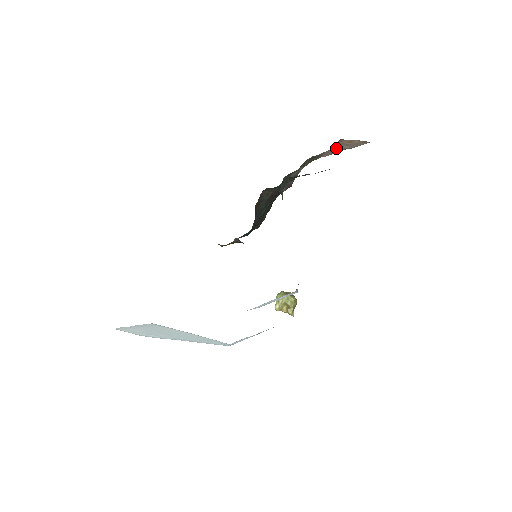
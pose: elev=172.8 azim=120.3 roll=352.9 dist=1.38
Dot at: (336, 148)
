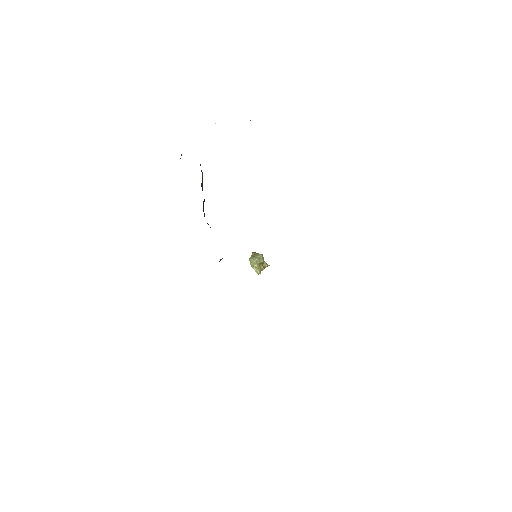
Dot at: occluded
